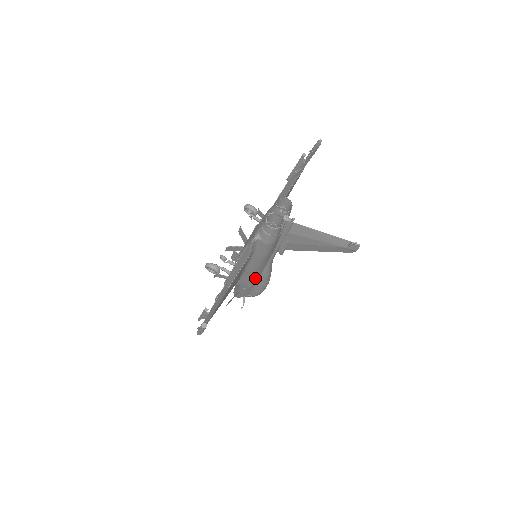
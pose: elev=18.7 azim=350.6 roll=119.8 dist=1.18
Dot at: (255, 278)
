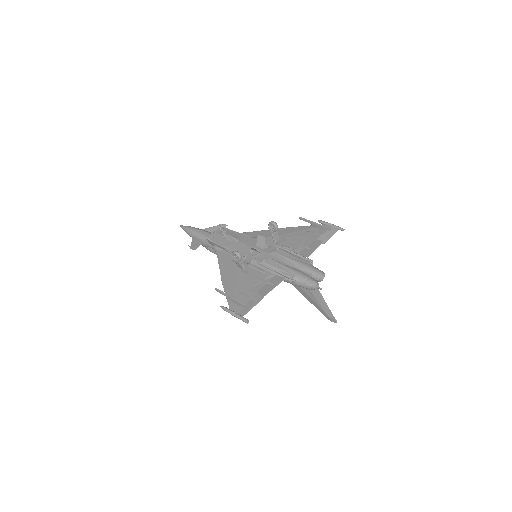
Dot at: occluded
